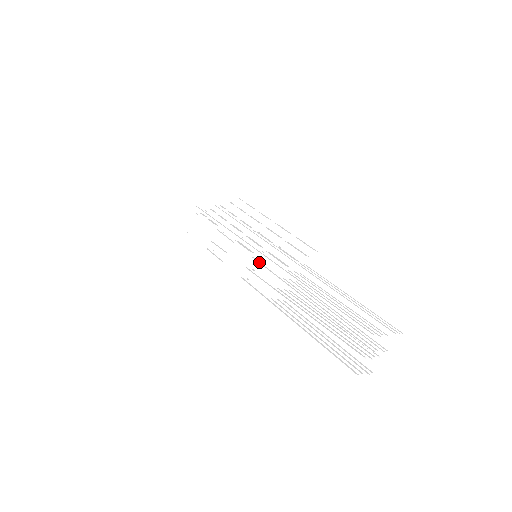
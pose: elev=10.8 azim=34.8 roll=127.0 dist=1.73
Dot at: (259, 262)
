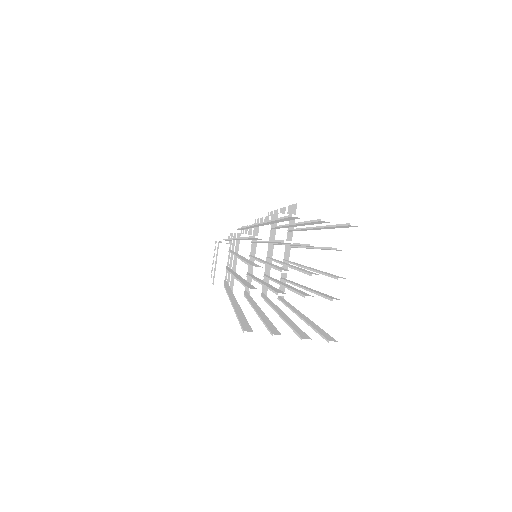
Dot at: (231, 251)
